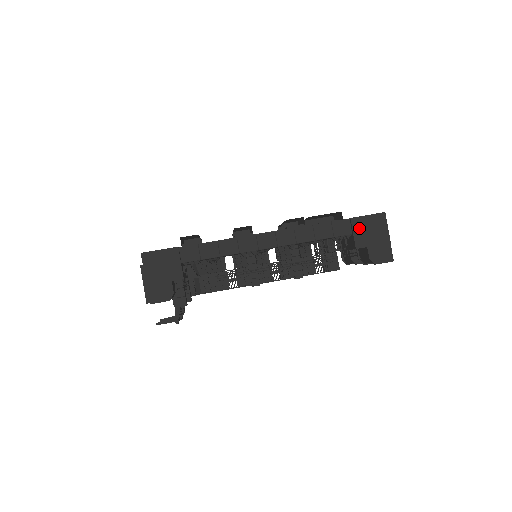
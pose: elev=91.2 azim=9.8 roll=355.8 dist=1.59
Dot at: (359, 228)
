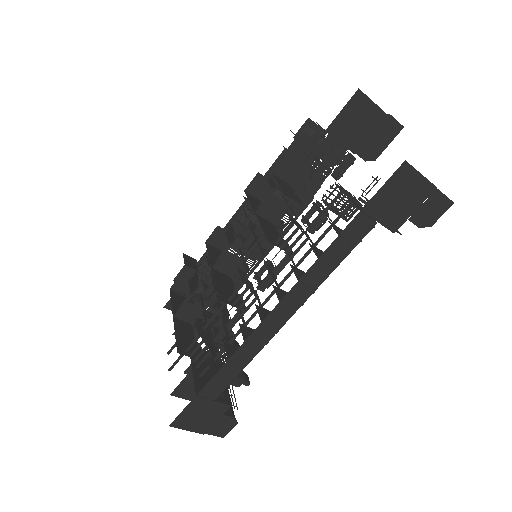
Dot at: (381, 210)
